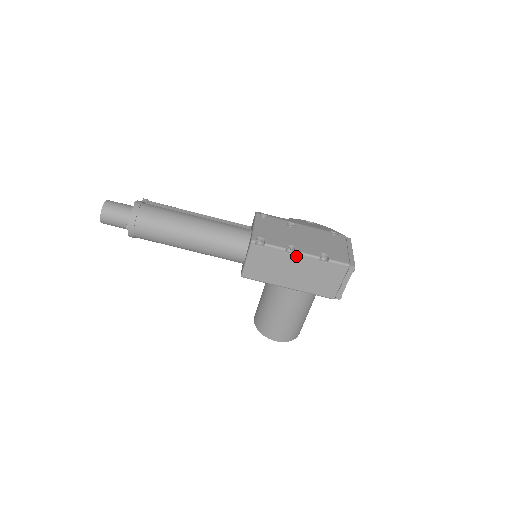
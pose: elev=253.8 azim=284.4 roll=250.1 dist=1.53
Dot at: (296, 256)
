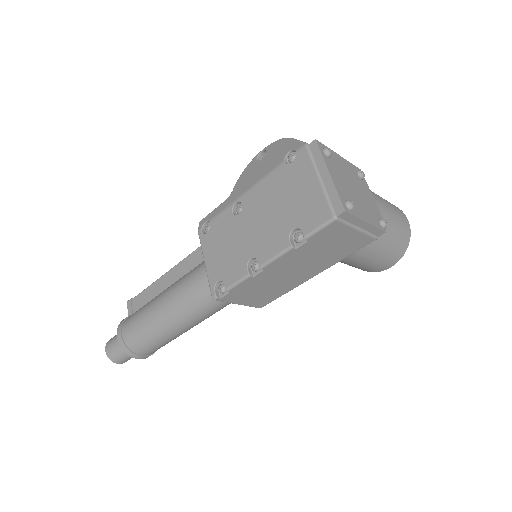
Dot at: (268, 268)
